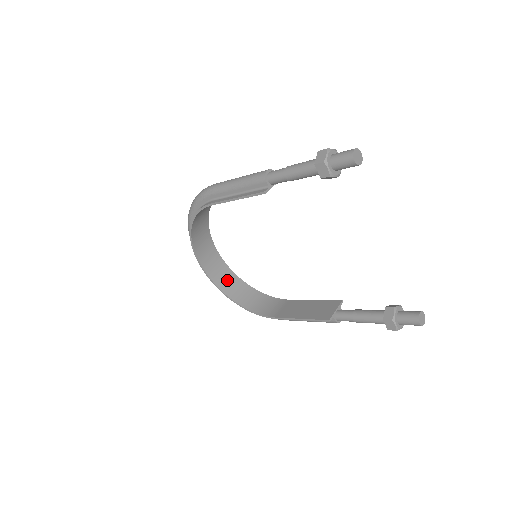
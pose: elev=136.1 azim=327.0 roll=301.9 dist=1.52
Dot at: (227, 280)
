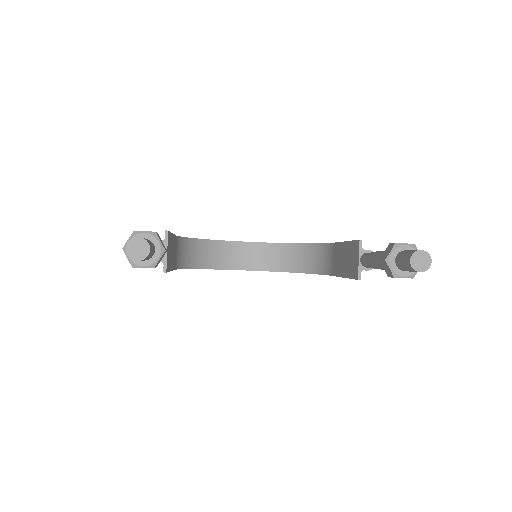
Dot at: (278, 257)
